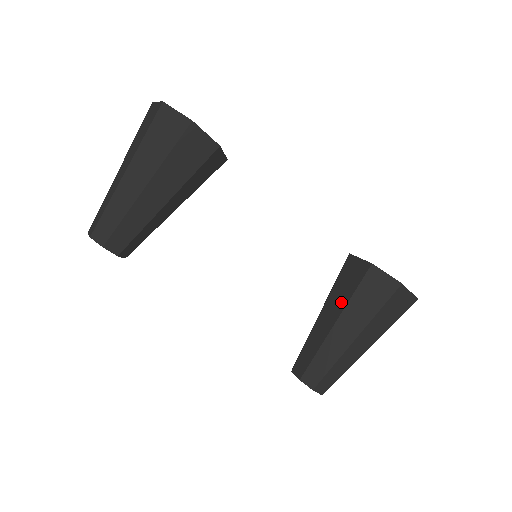
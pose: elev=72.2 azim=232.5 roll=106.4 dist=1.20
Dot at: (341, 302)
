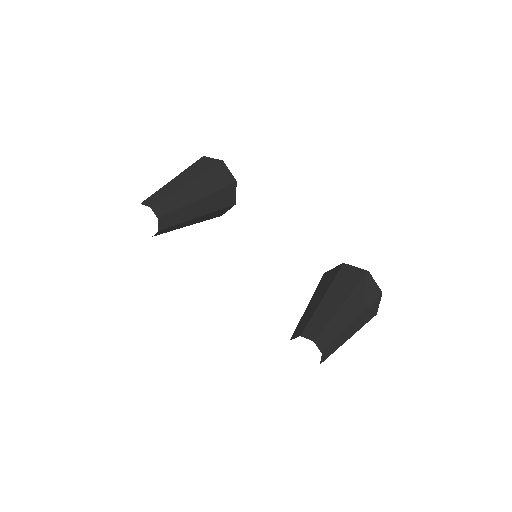
Dot at: (325, 288)
